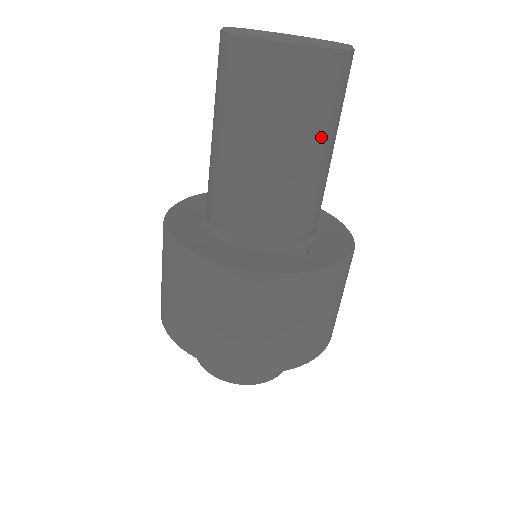
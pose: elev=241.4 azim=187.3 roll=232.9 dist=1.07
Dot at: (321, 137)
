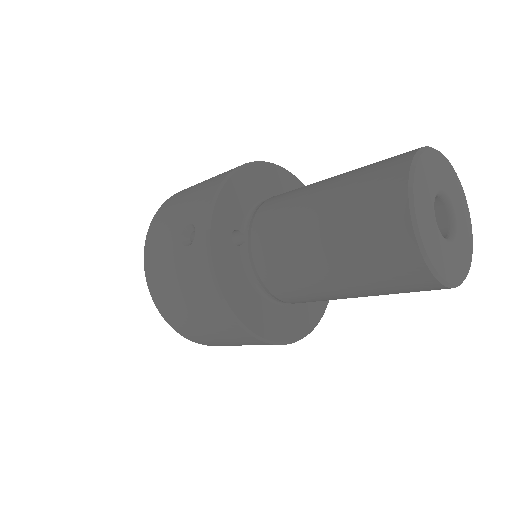
Dot at: occluded
